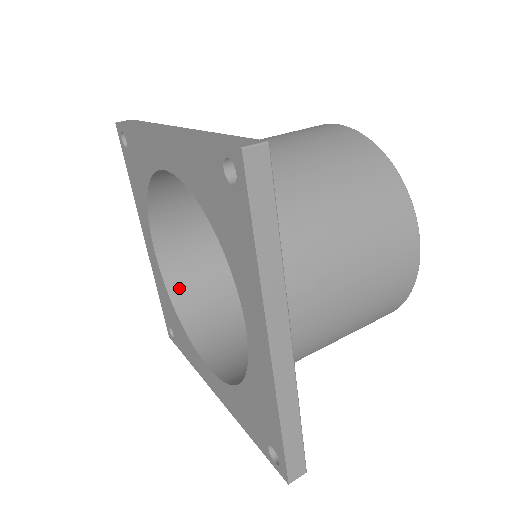
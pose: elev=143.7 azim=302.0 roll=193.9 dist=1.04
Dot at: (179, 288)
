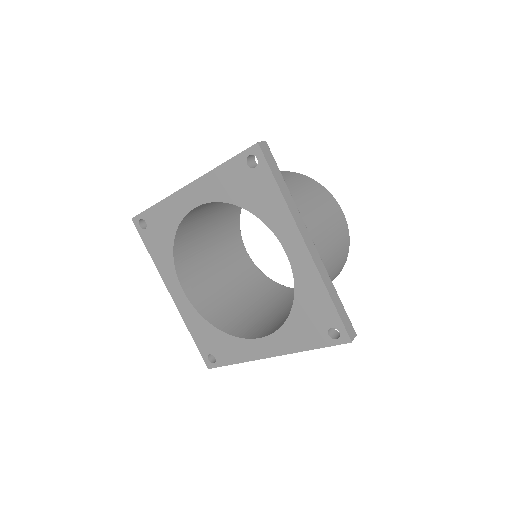
Dot at: (209, 313)
